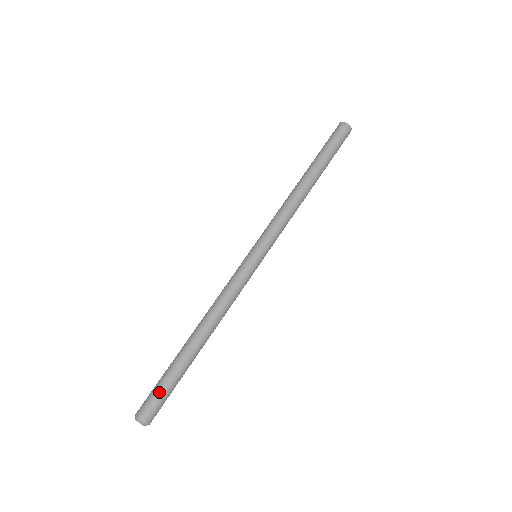
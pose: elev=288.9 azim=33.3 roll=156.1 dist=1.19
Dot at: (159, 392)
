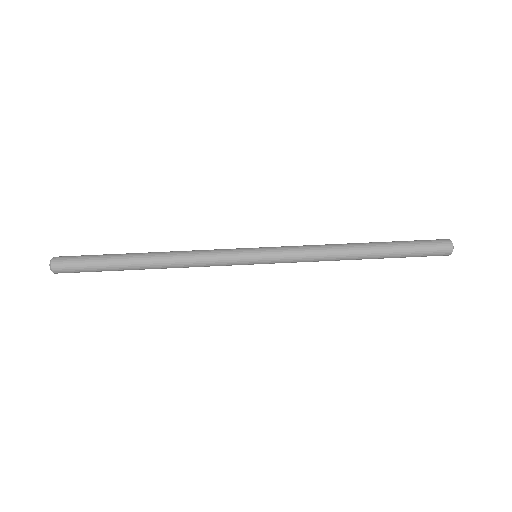
Dot at: (83, 258)
